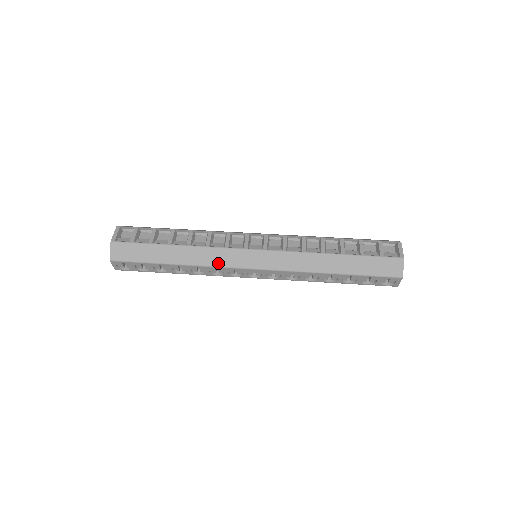
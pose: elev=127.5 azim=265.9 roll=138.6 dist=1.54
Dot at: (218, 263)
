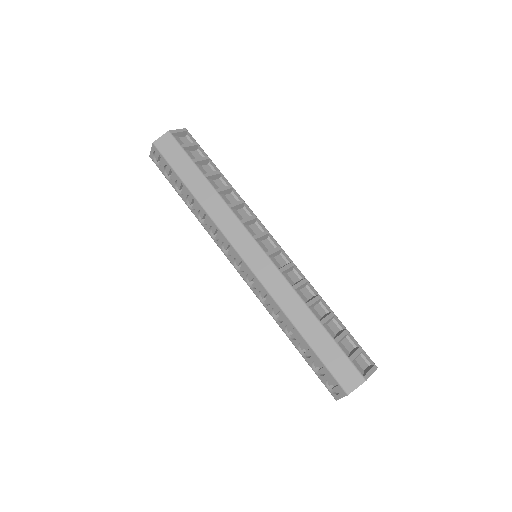
Dot at: (223, 226)
